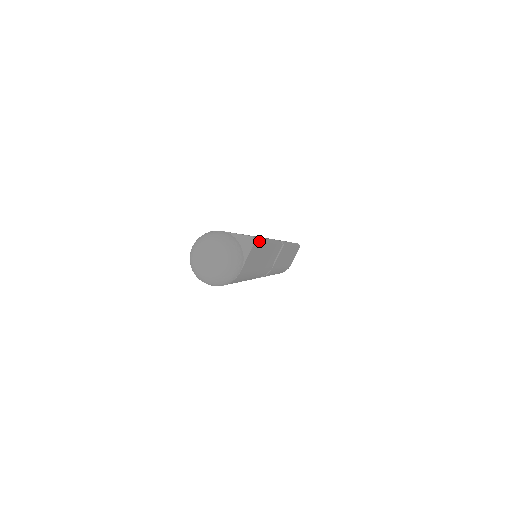
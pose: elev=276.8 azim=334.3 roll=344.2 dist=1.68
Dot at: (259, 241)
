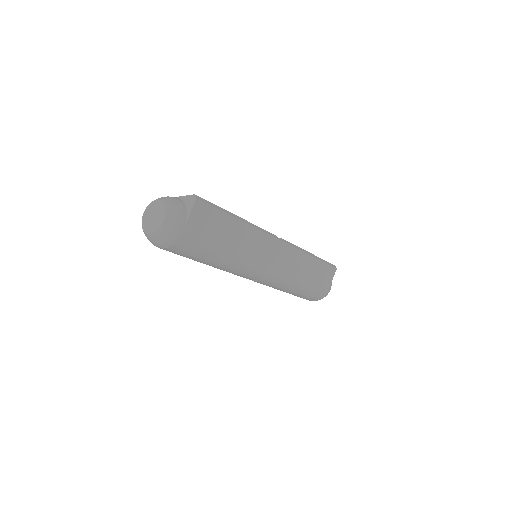
Dot at: (209, 204)
